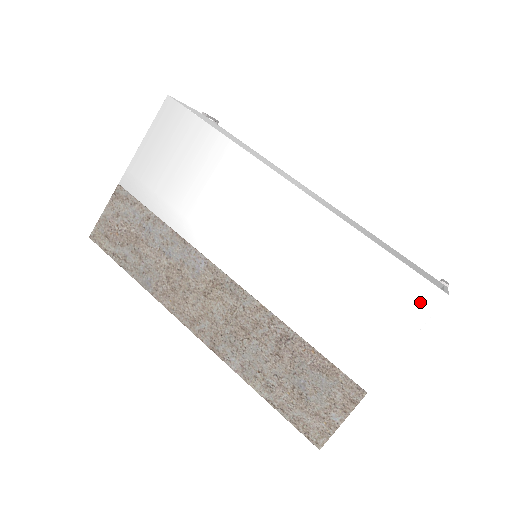
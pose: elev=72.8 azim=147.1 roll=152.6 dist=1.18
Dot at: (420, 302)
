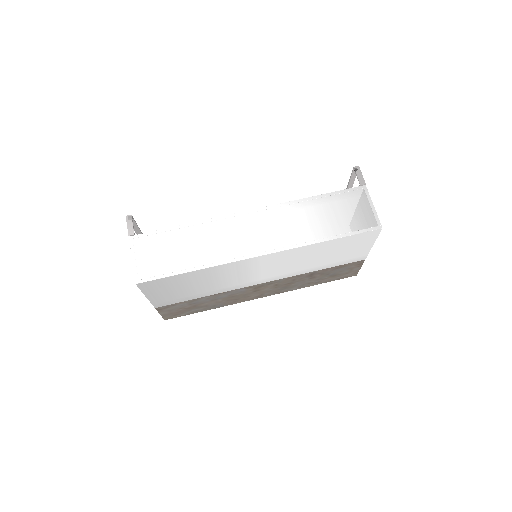
Dot at: (370, 236)
